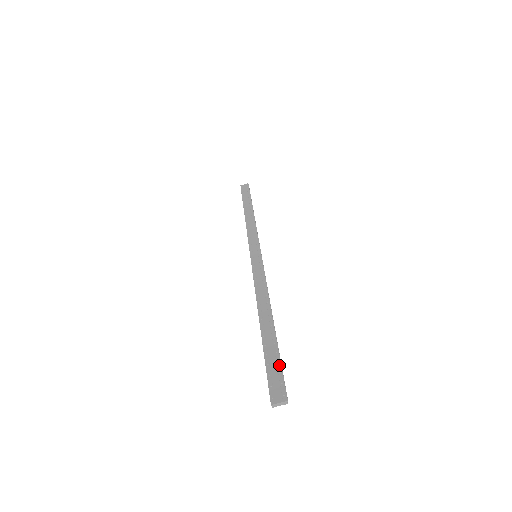
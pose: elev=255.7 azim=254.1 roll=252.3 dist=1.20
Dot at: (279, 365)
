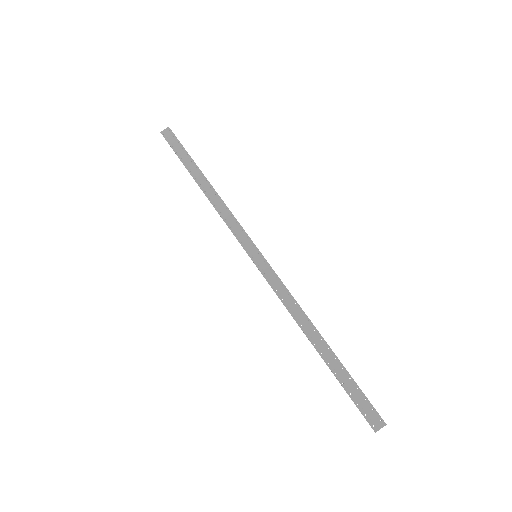
Dot at: (360, 392)
